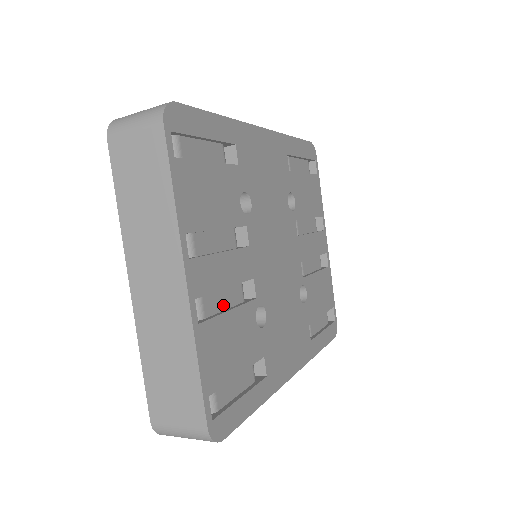
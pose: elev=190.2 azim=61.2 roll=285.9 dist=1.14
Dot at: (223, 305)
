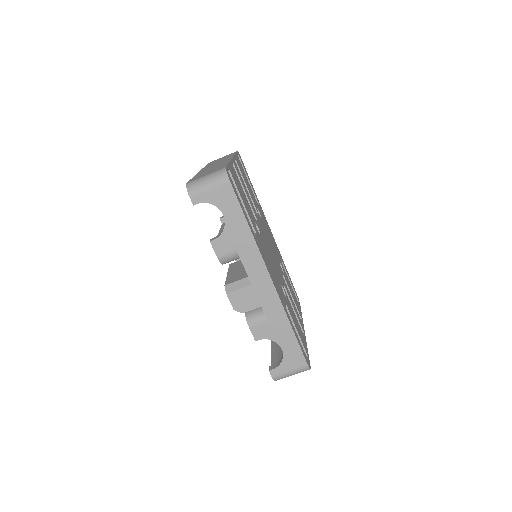
Dot at: occluded
